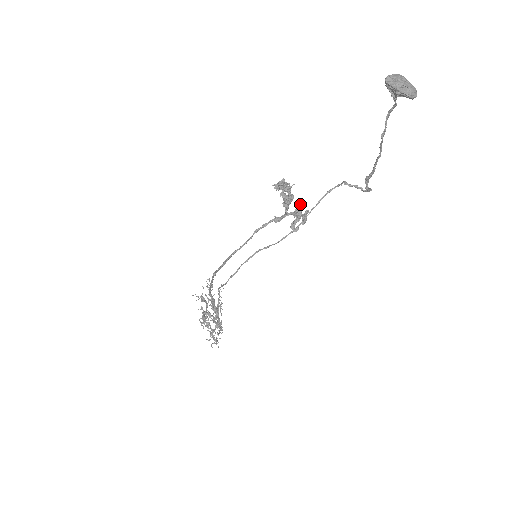
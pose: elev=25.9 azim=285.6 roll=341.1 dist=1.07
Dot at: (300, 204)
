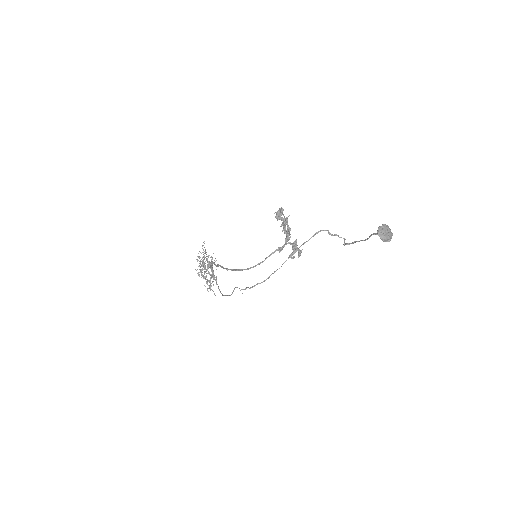
Dot at: (296, 240)
